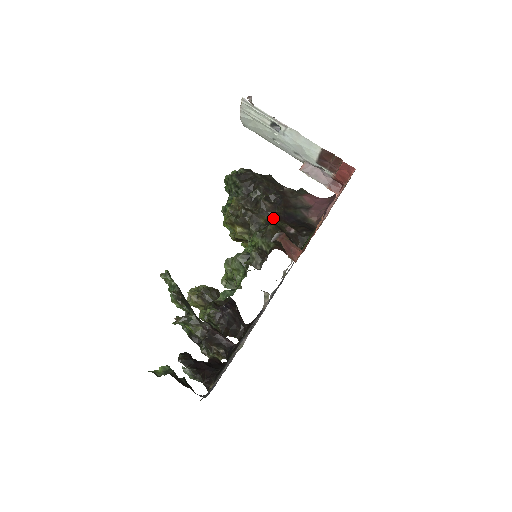
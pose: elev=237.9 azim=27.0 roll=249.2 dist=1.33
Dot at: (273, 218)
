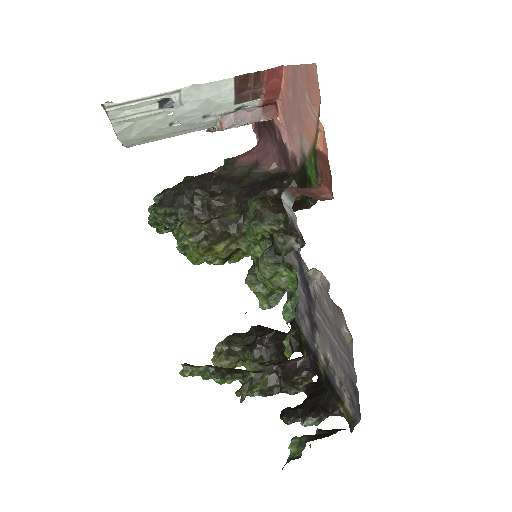
Dot at: (241, 202)
